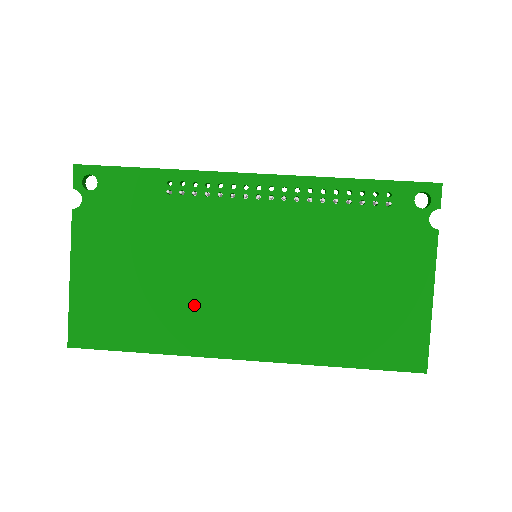
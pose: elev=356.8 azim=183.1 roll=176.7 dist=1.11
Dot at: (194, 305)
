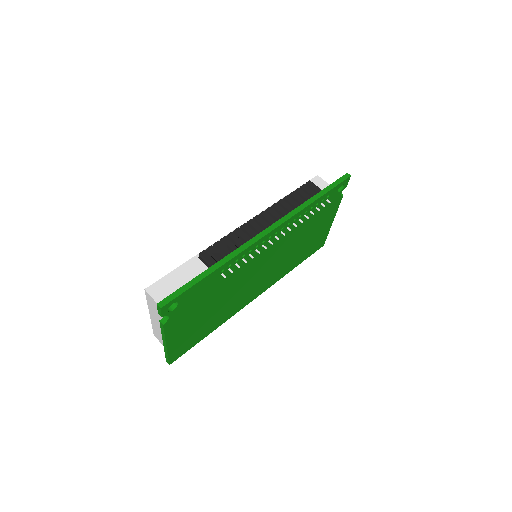
Dot at: (234, 302)
